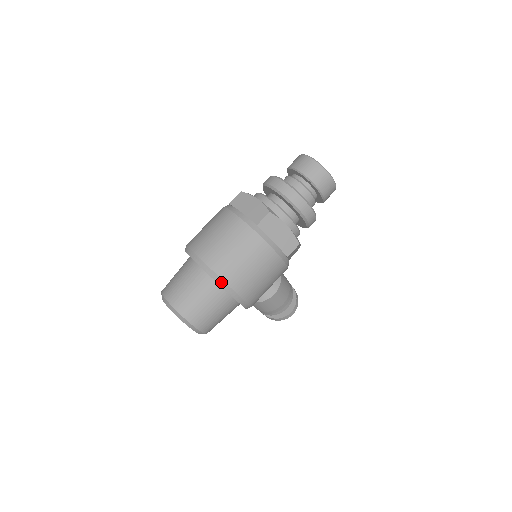
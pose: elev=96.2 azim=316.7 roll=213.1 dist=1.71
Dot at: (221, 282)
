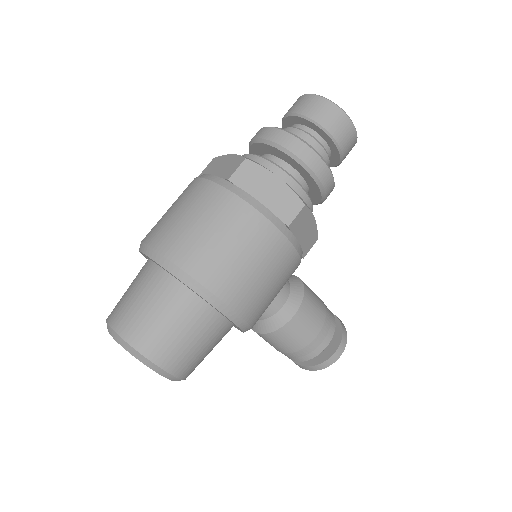
Dot at: (178, 272)
